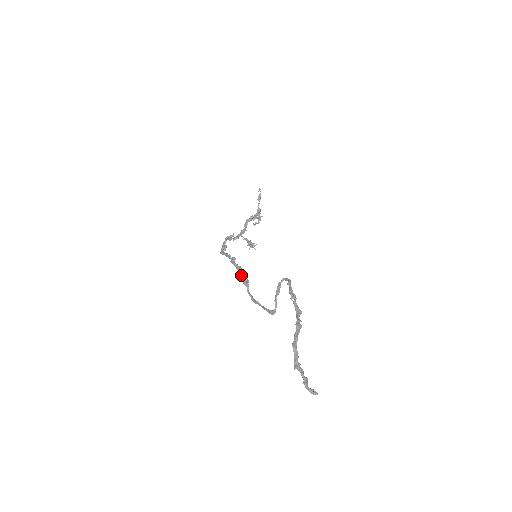
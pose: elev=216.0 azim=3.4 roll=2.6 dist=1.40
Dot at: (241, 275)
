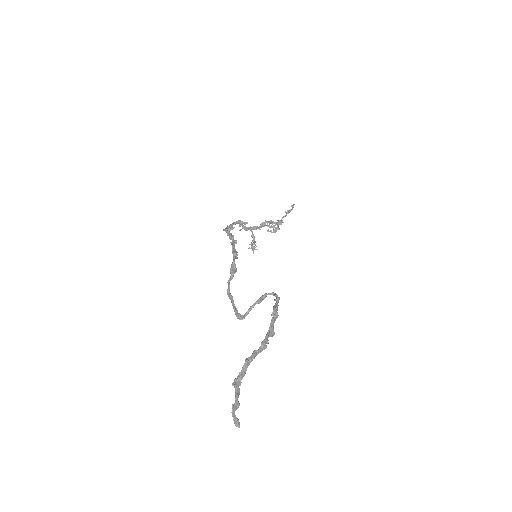
Dot at: (233, 261)
